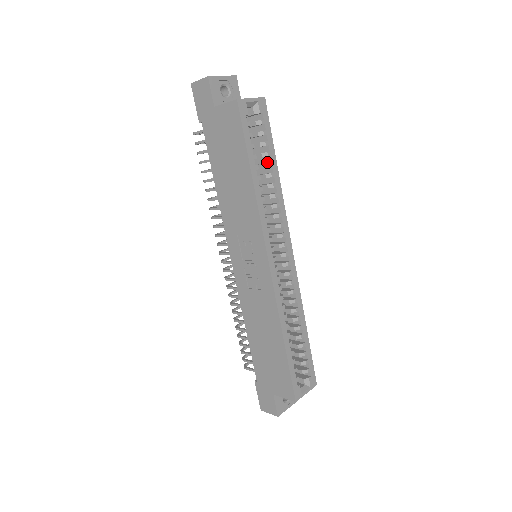
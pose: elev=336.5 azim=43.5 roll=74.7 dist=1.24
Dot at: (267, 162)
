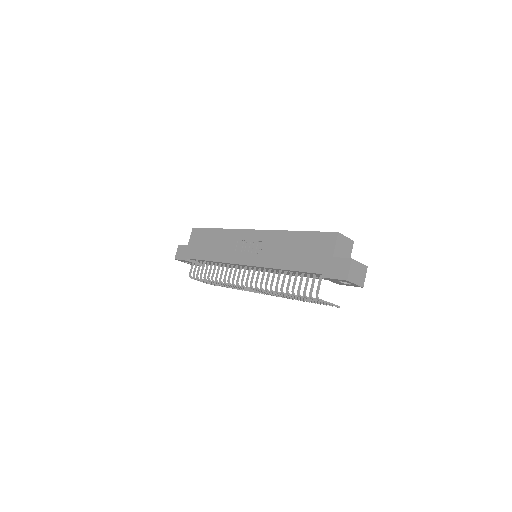
Dot at: occluded
